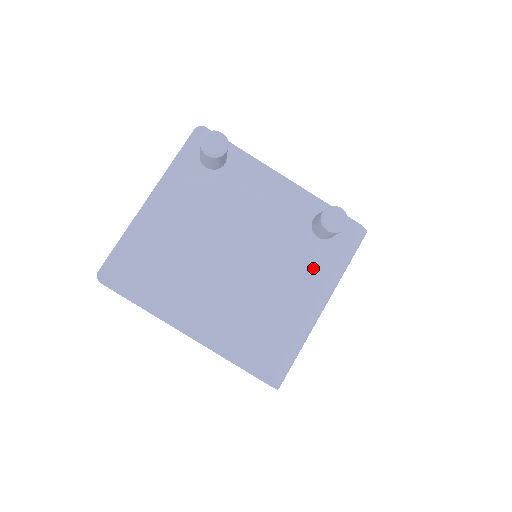
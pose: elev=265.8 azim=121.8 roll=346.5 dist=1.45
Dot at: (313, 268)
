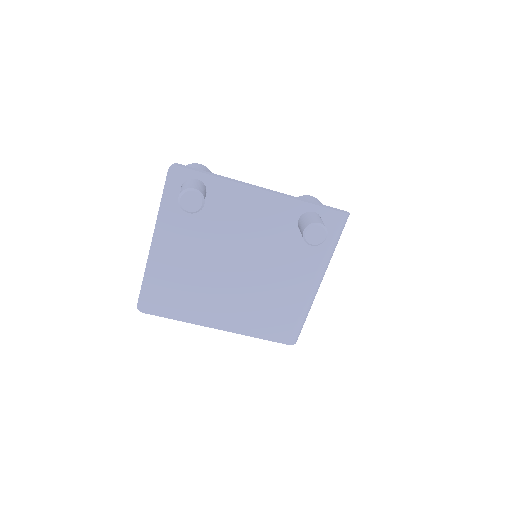
Dot at: (306, 259)
